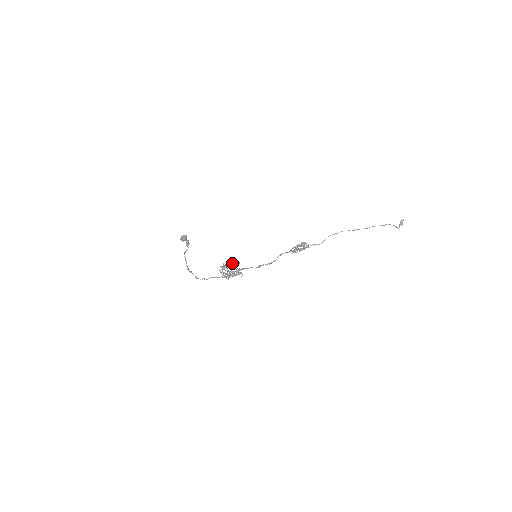
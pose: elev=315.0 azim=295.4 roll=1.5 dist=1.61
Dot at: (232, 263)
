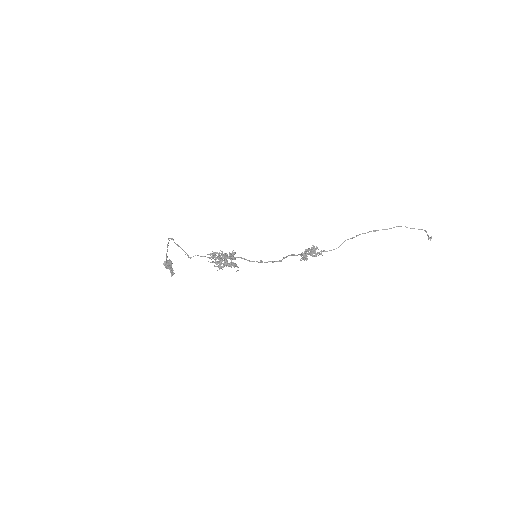
Dot at: (225, 254)
